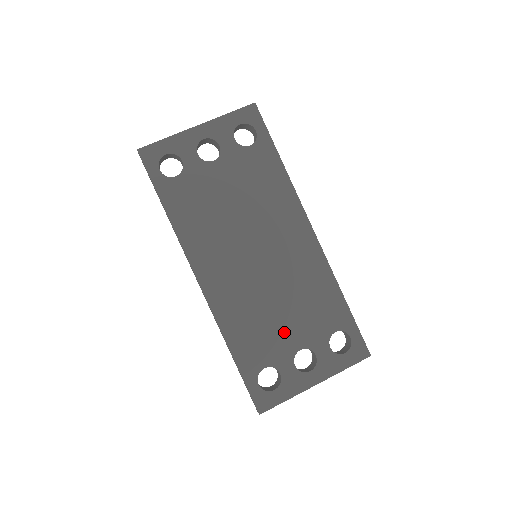
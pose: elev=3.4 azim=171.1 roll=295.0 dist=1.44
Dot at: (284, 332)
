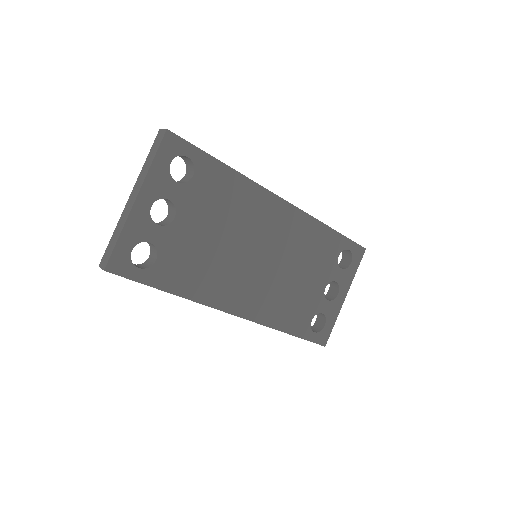
Dot at: (310, 288)
